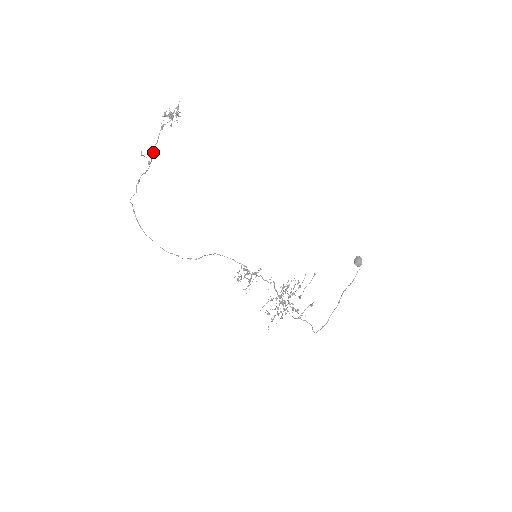
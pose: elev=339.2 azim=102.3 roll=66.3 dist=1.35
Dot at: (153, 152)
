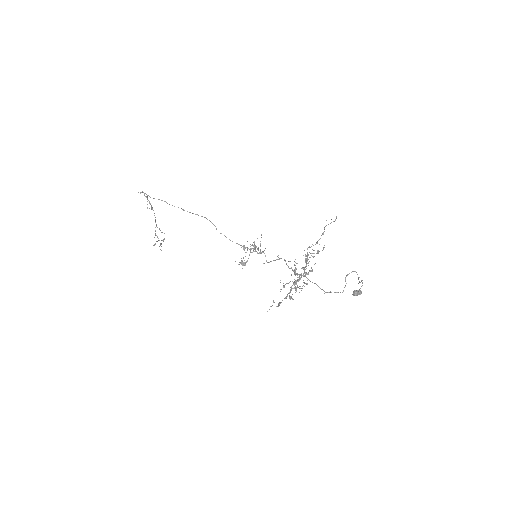
Dot at: occluded
